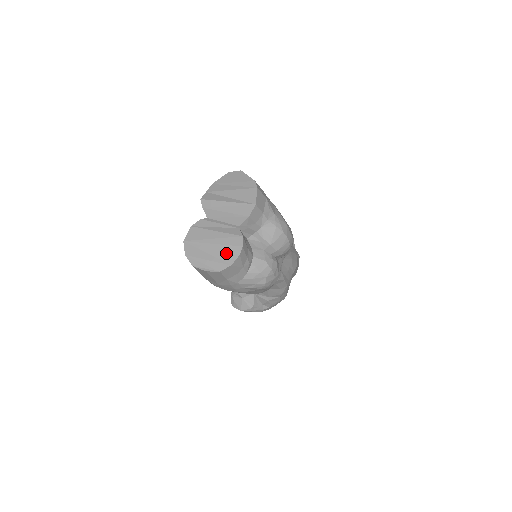
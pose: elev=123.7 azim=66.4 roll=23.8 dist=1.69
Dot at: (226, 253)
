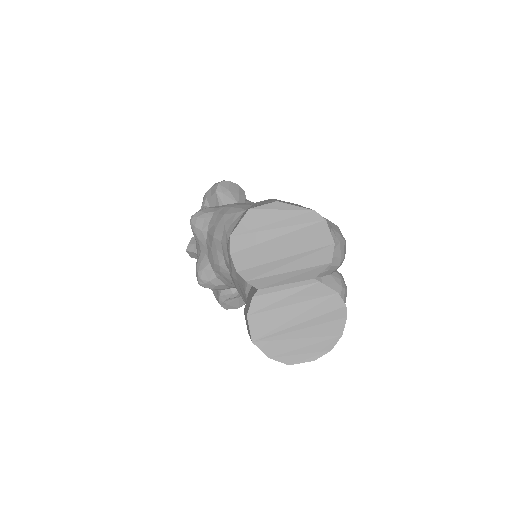
Dot at: (327, 325)
